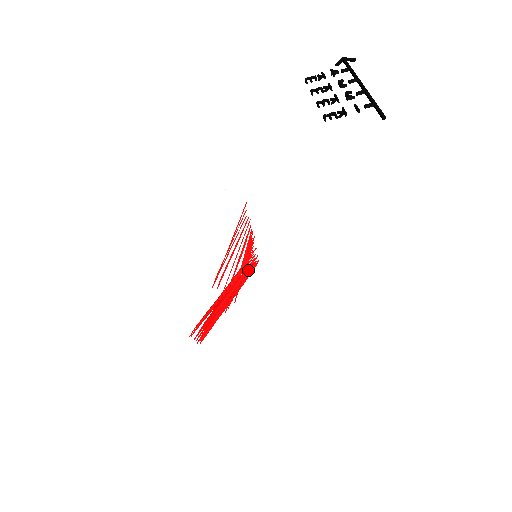
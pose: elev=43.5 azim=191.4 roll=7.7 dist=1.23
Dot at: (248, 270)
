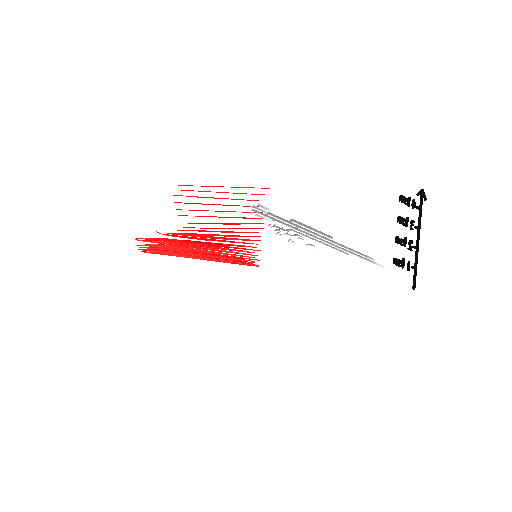
Dot at: occluded
